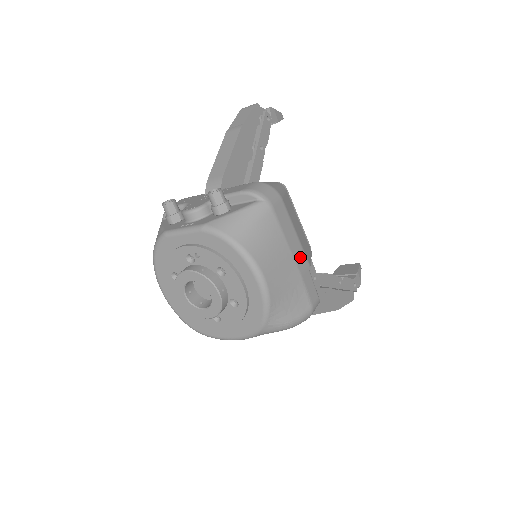
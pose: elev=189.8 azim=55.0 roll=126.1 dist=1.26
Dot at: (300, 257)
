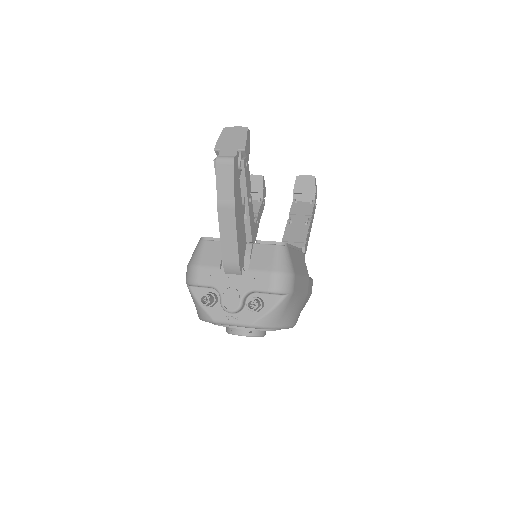
Dot at: (306, 284)
